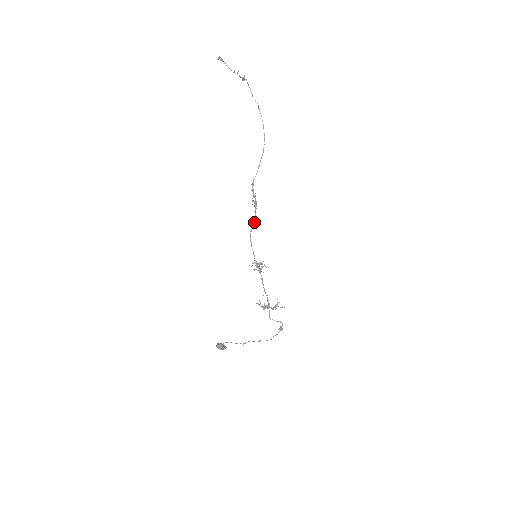
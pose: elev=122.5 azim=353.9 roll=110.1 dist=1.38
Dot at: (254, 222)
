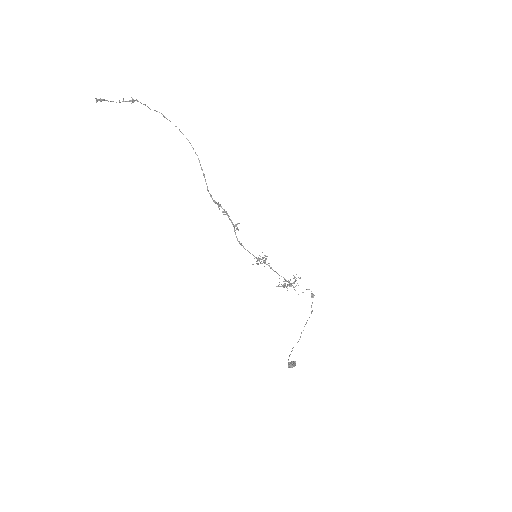
Dot at: (234, 228)
